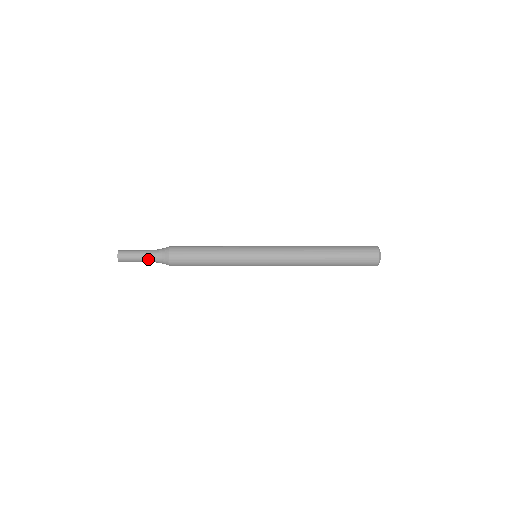
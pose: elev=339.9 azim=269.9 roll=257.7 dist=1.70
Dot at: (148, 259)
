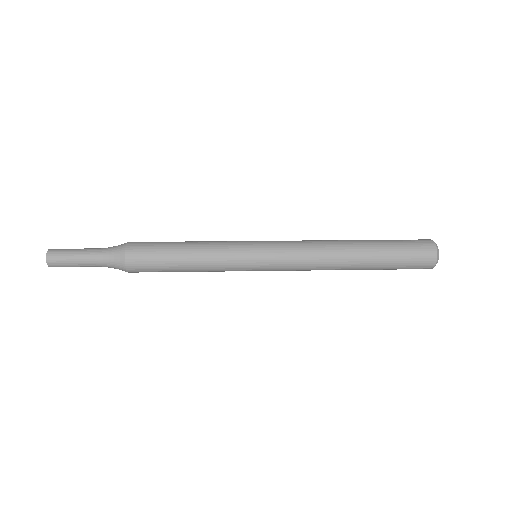
Dot at: (93, 262)
